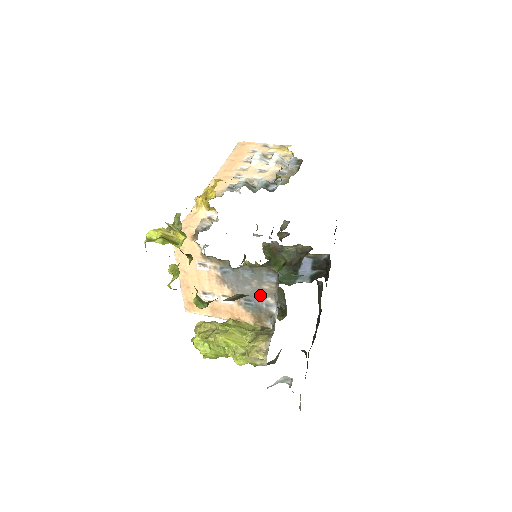
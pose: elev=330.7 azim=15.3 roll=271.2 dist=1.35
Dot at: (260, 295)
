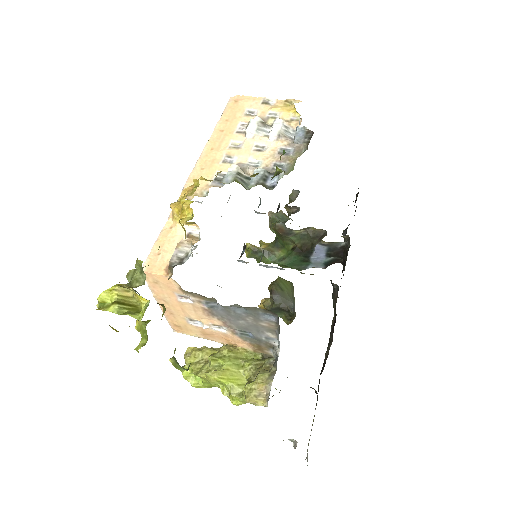
Dot at: (258, 329)
